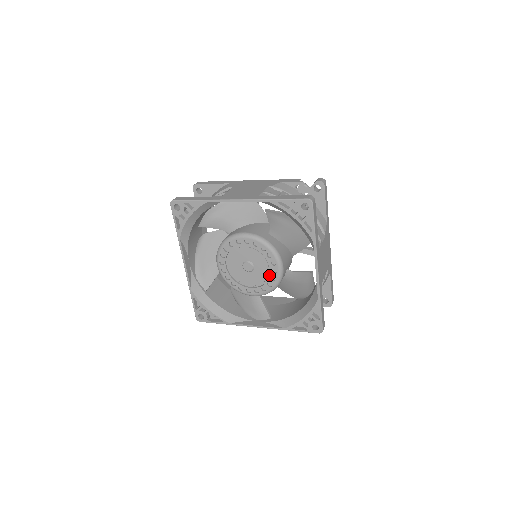
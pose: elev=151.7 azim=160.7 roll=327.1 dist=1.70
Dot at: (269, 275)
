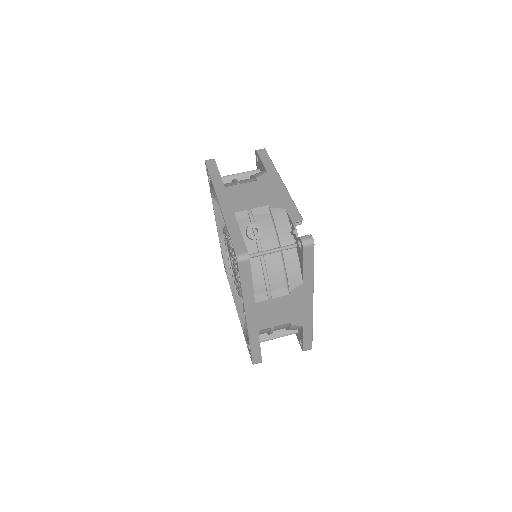
Dot at: occluded
